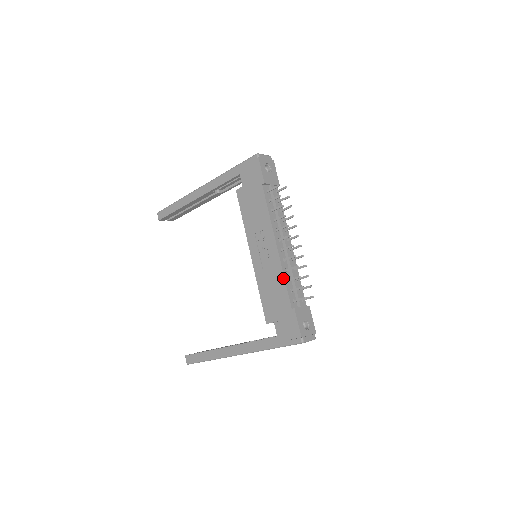
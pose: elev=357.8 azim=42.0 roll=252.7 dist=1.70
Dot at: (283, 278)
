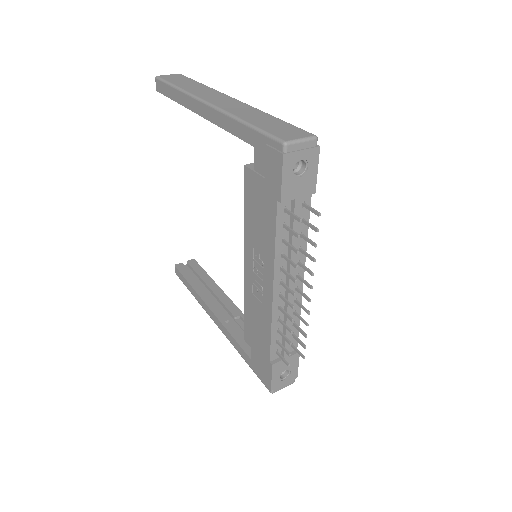
Dot at: (270, 328)
